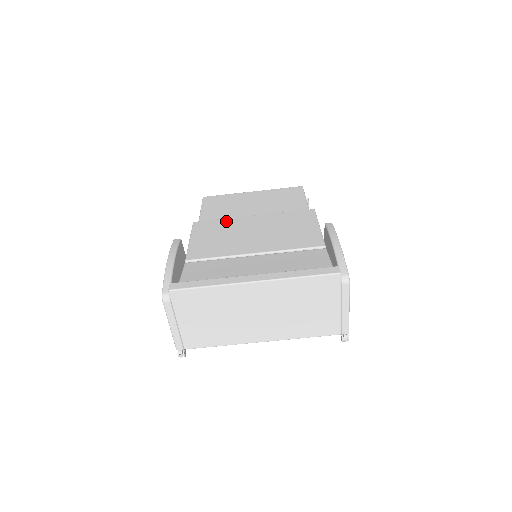
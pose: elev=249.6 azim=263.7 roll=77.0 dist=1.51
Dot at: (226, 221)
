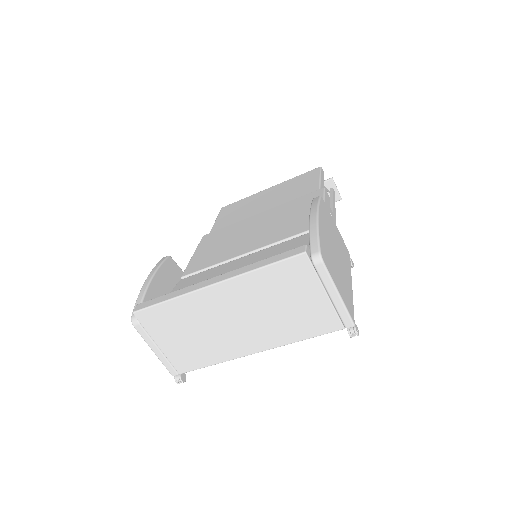
Dot at: (232, 226)
